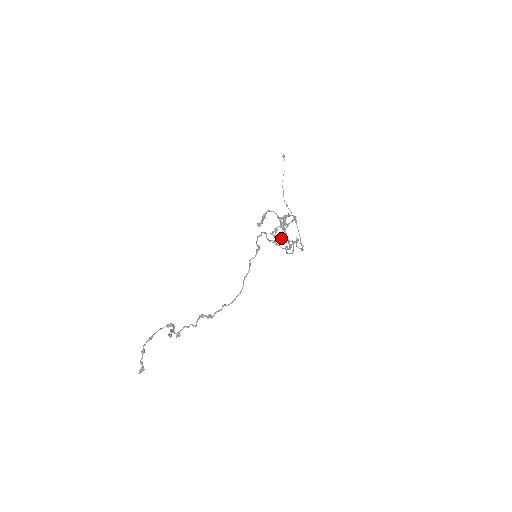
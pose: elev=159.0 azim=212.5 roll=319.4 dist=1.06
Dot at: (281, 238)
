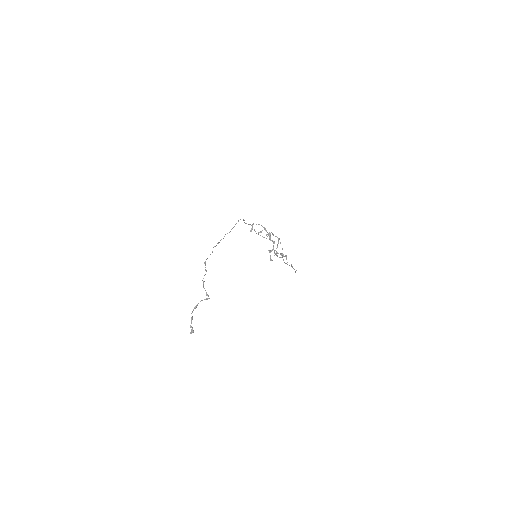
Dot at: (272, 250)
